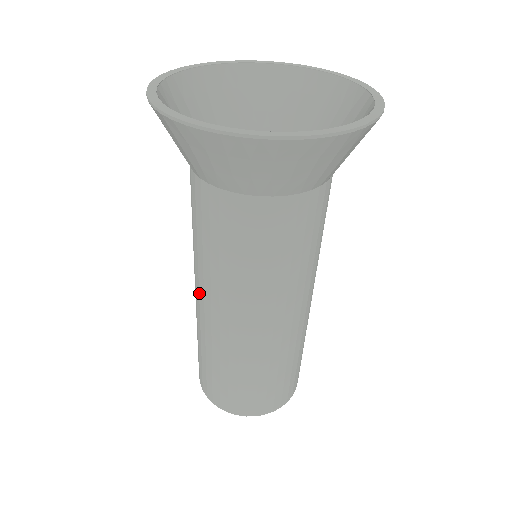
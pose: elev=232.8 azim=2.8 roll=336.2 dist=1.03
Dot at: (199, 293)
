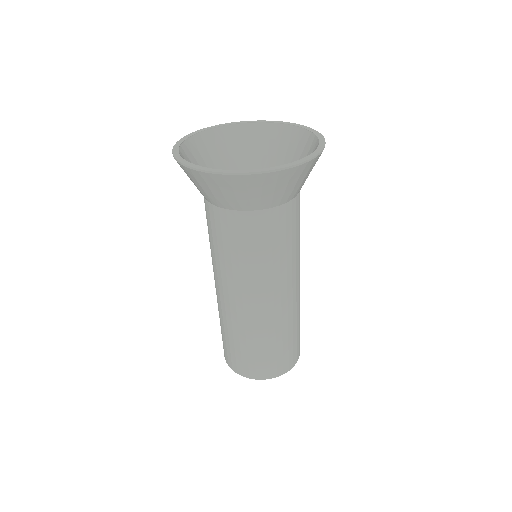
Dot at: (214, 278)
